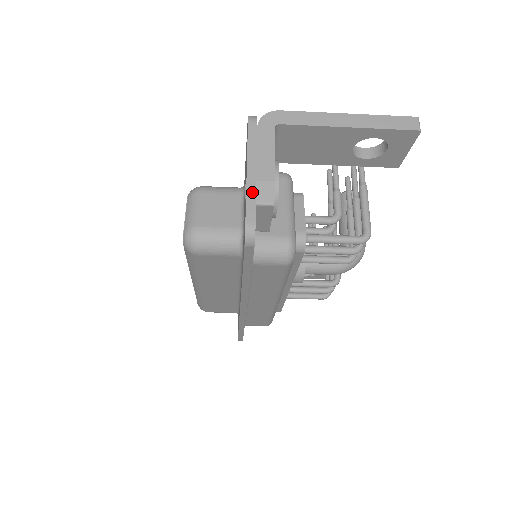
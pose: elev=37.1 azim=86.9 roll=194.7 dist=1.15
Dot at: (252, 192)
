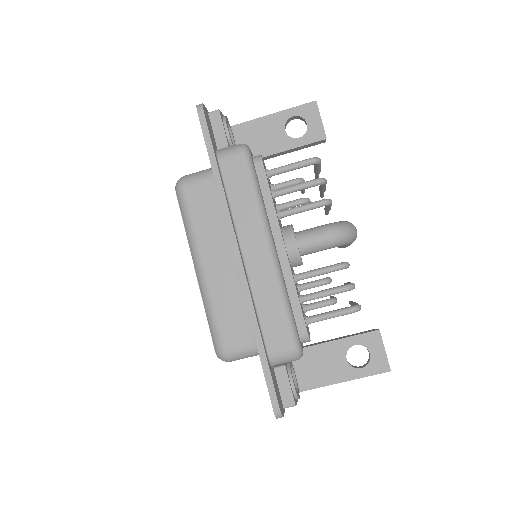
Dot at: occluded
